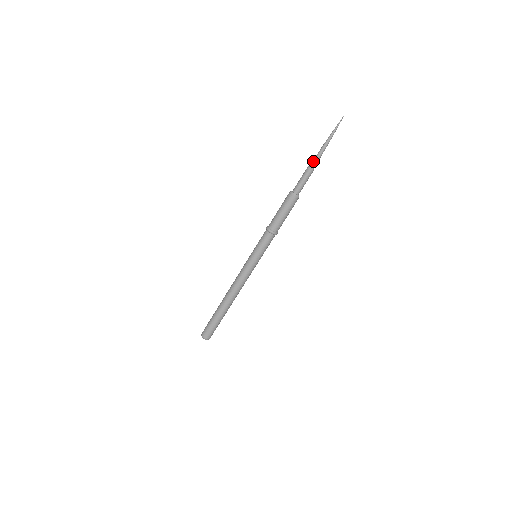
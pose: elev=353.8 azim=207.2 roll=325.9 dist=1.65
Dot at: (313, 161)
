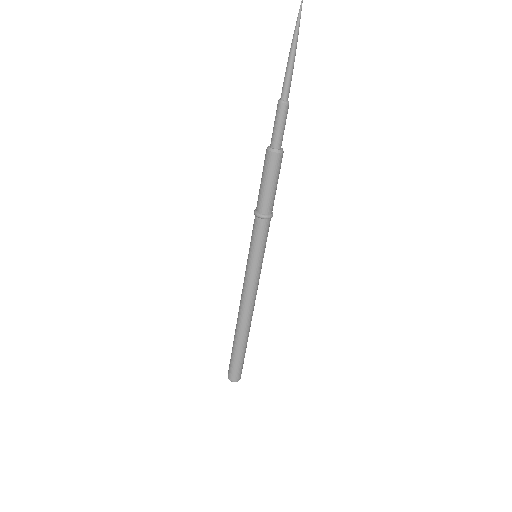
Dot at: (282, 88)
